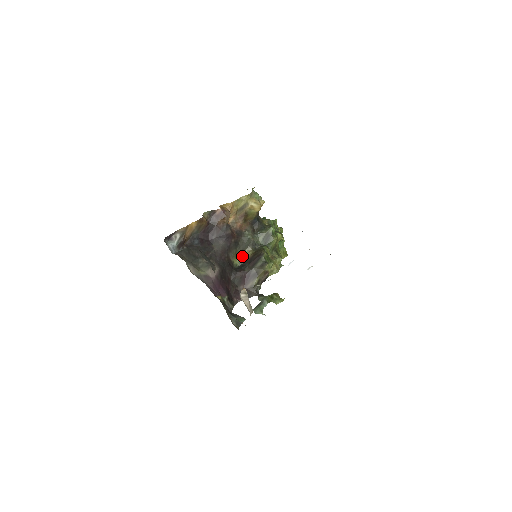
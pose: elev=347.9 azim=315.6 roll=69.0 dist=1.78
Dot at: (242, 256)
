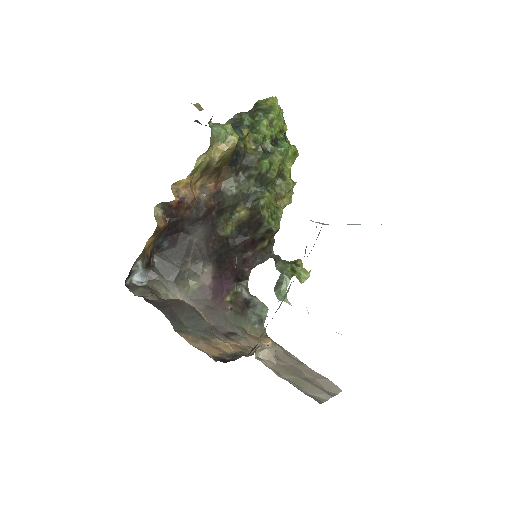
Dot at: (235, 217)
